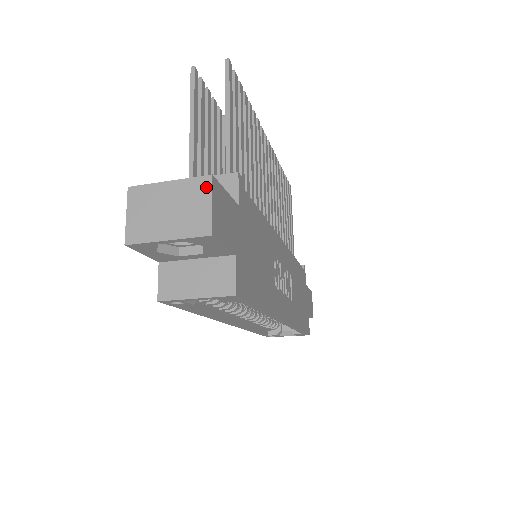
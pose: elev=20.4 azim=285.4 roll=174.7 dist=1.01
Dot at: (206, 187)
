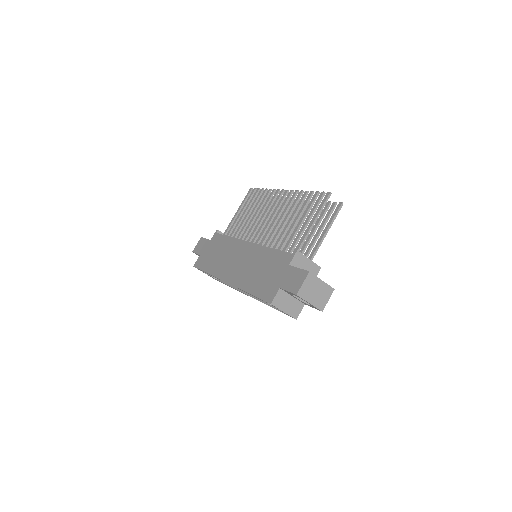
Dot at: (331, 292)
